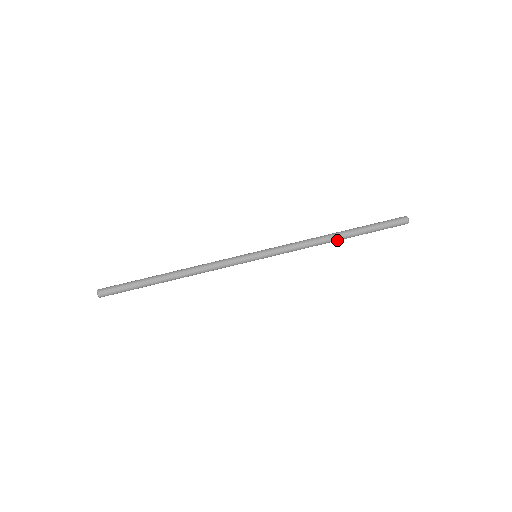
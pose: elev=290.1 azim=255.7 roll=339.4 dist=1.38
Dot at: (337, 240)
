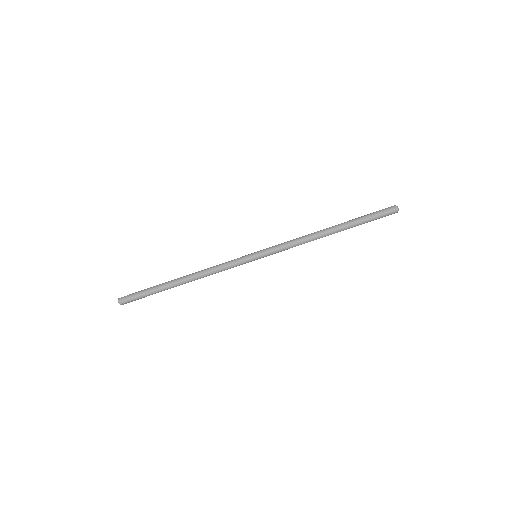
Dot at: occluded
